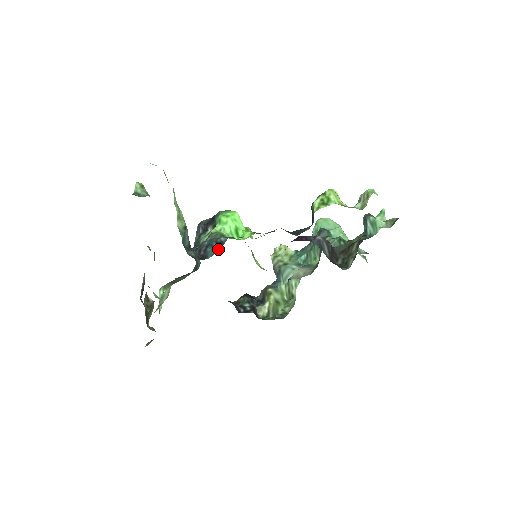
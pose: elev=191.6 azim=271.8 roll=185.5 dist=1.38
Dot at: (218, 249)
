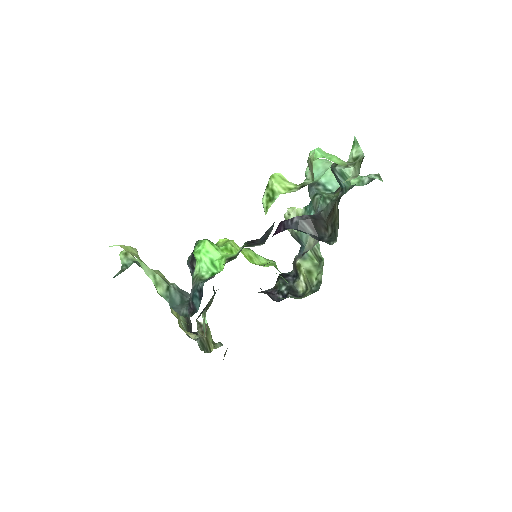
Dot at: (201, 298)
